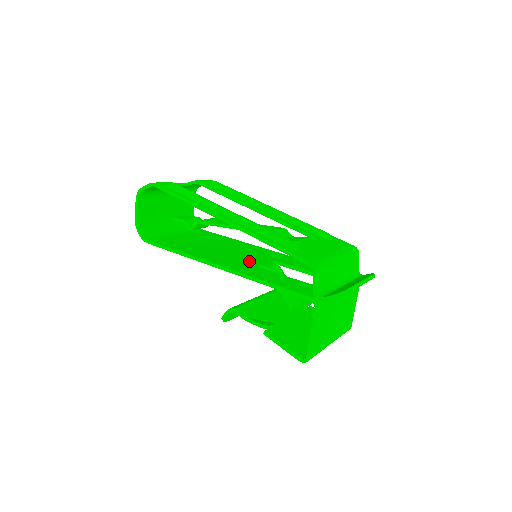
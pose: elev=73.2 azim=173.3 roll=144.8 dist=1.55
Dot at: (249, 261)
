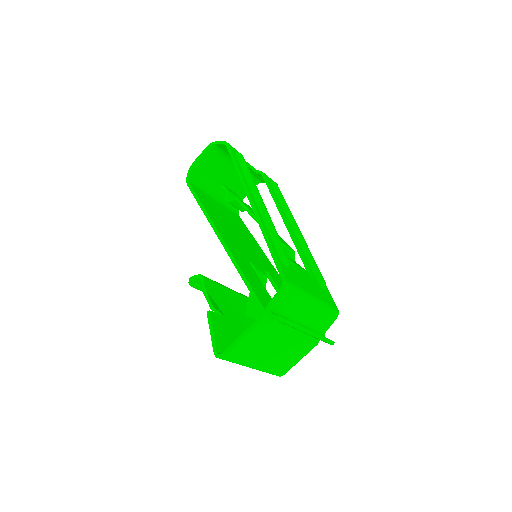
Dot at: (247, 254)
